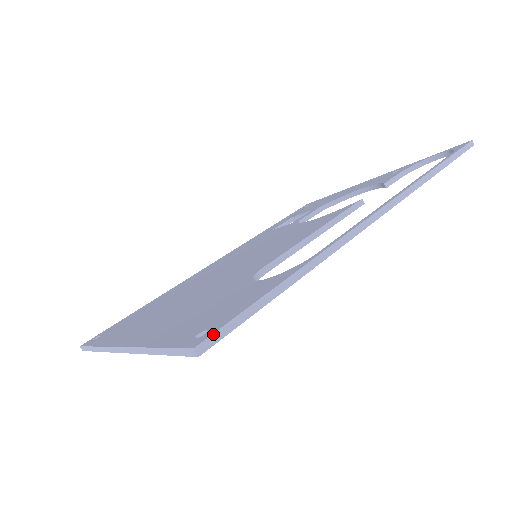
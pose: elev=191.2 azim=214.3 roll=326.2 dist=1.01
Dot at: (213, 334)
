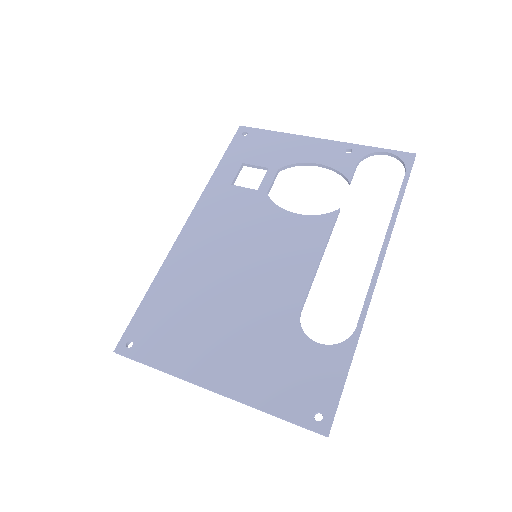
Dot at: (332, 422)
